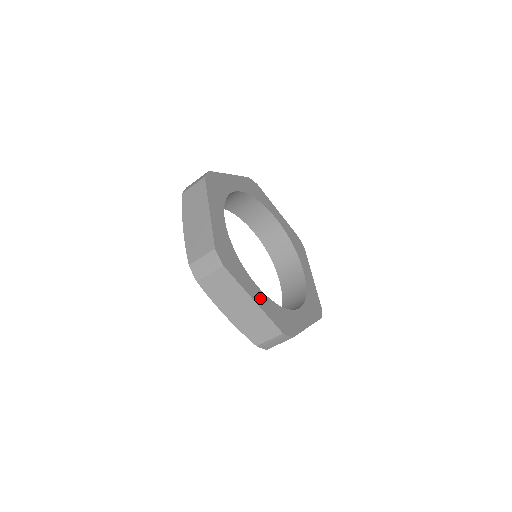
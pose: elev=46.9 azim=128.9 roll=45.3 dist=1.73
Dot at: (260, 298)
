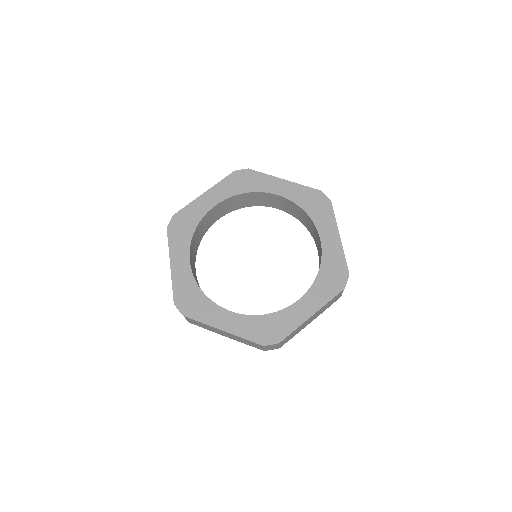
Dot at: (310, 304)
